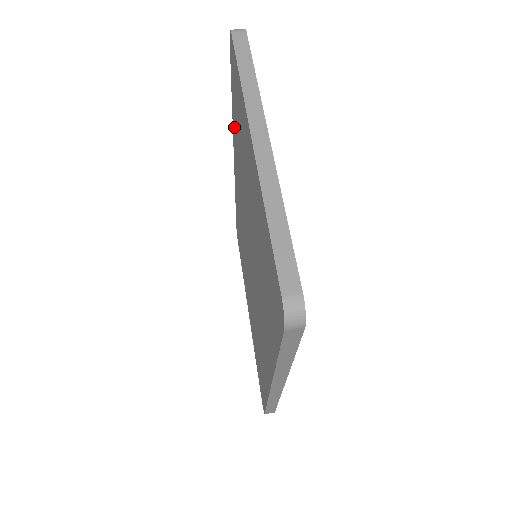
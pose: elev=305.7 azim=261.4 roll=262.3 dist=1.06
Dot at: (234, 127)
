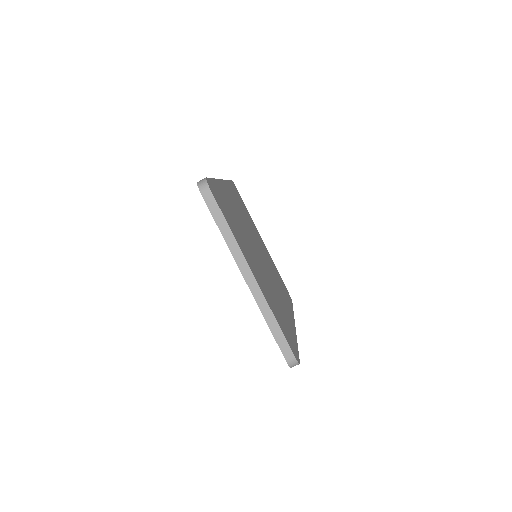
Dot at: occluded
